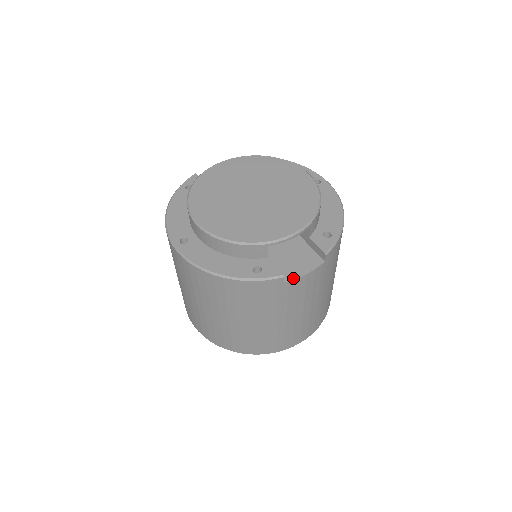
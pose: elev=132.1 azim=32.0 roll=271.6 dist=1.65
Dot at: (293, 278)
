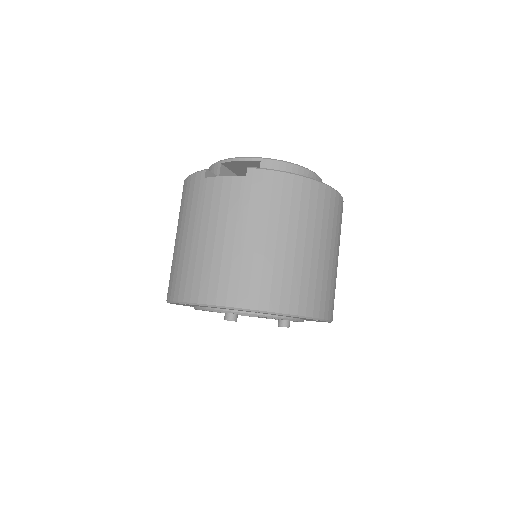
Dot at: (213, 177)
